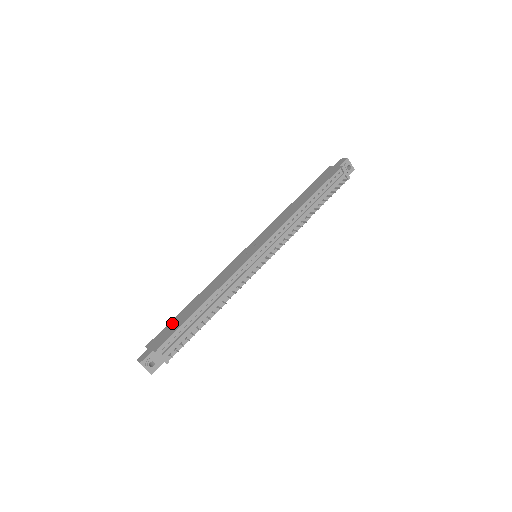
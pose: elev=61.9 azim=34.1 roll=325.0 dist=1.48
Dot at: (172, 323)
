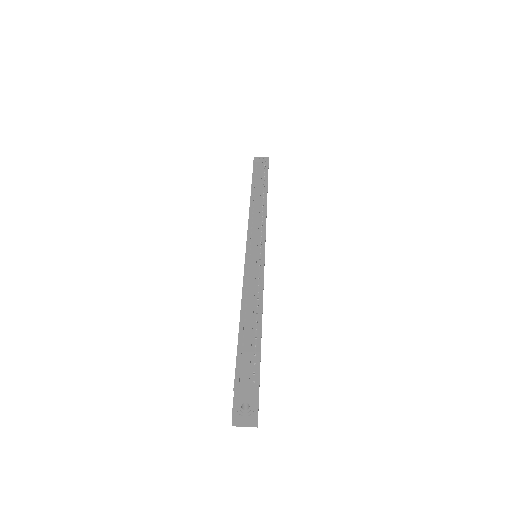
Dot at: occluded
